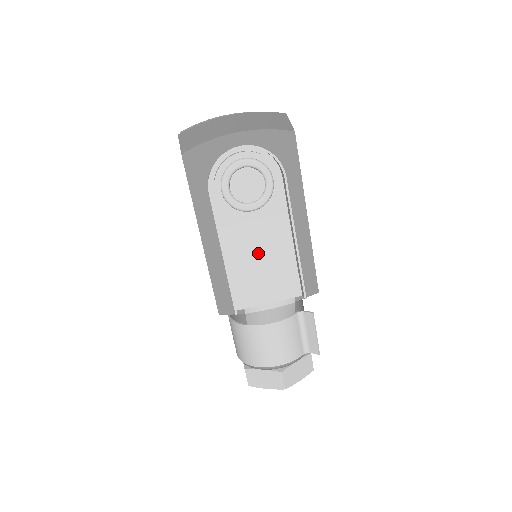
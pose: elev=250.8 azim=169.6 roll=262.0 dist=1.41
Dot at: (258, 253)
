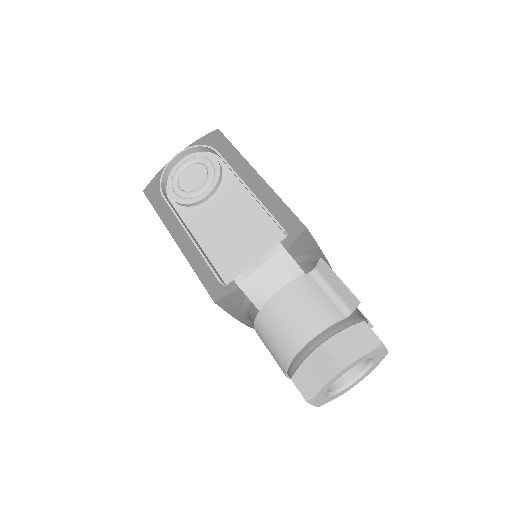
Dot at: (226, 223)
